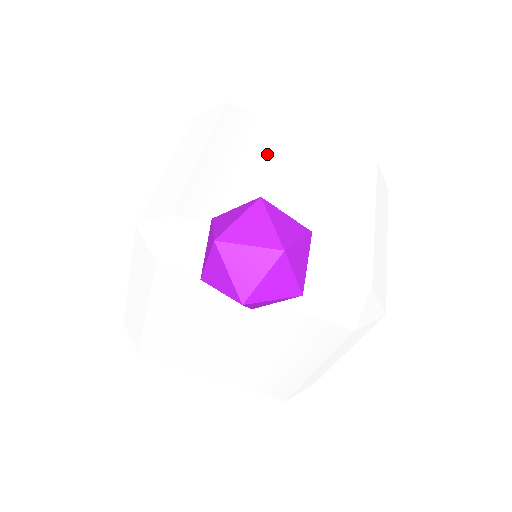
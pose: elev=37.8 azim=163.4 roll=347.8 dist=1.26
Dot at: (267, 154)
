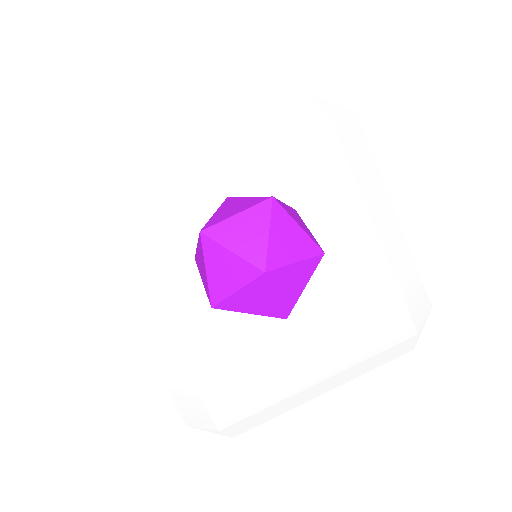
Dot at: occluded
